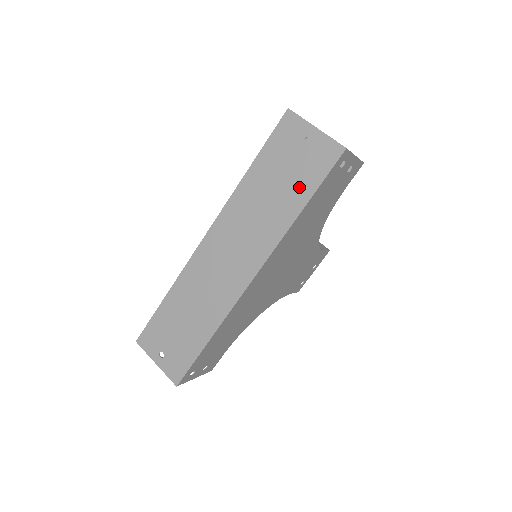
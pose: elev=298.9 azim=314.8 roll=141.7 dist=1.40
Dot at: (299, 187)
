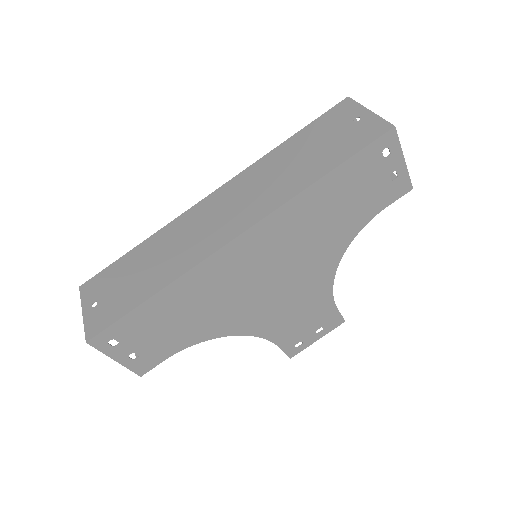
Dot at: (329, 156)
